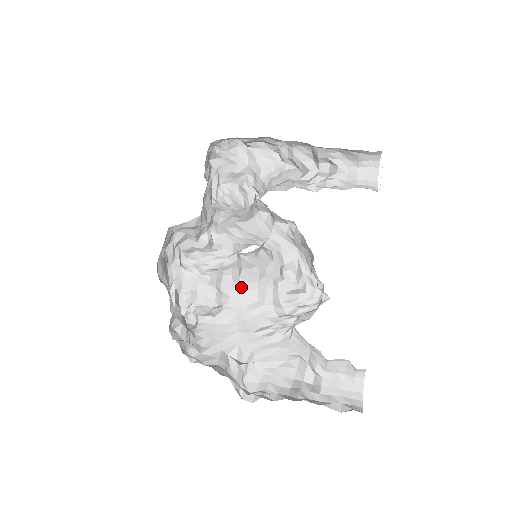
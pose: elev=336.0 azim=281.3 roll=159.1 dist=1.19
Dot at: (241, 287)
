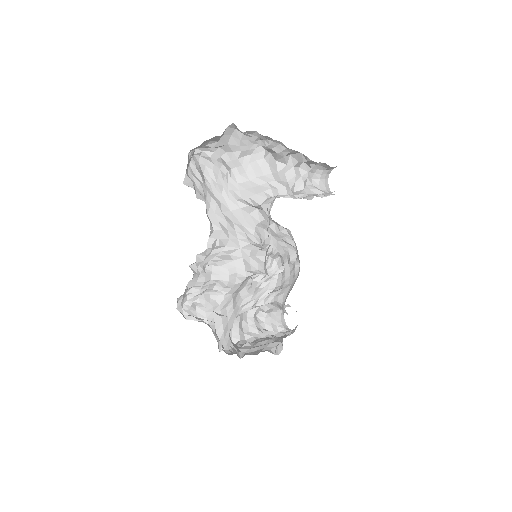
Dot at: (243, 281)
